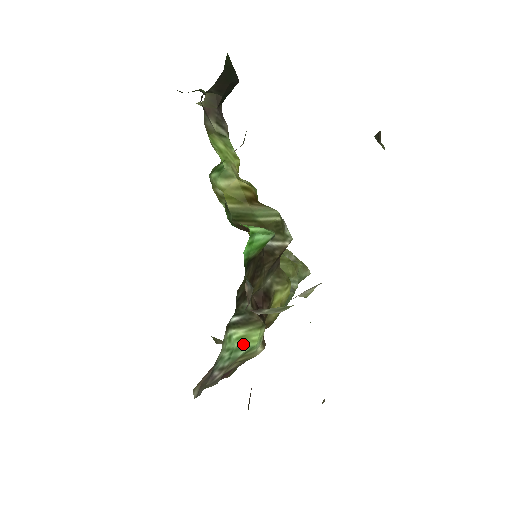
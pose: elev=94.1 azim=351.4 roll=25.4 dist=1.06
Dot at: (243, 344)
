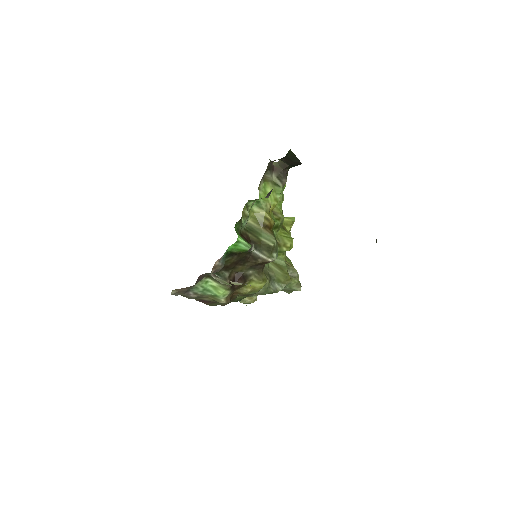
Dot at: (212, 290)
